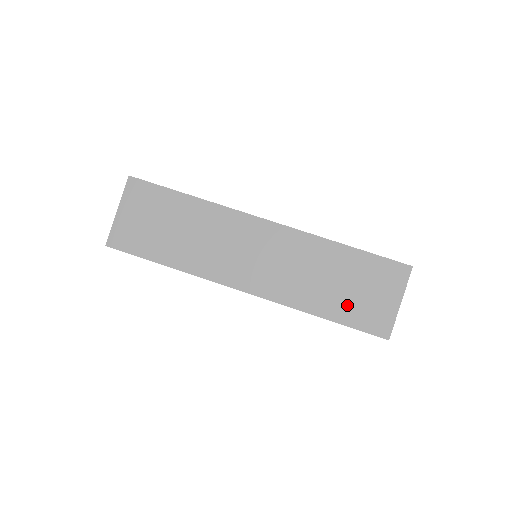
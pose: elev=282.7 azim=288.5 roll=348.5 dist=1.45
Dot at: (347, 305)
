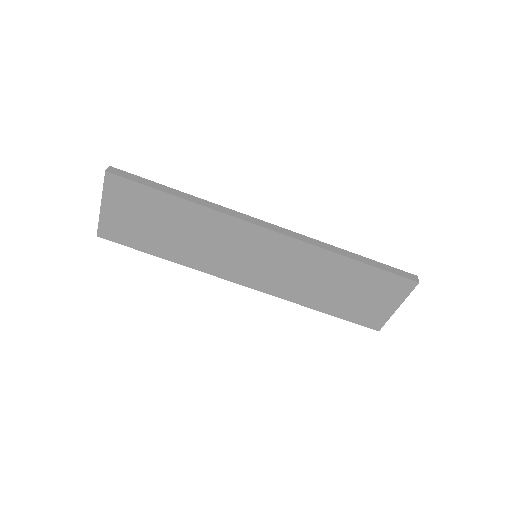
Dot at: (344, 305)
